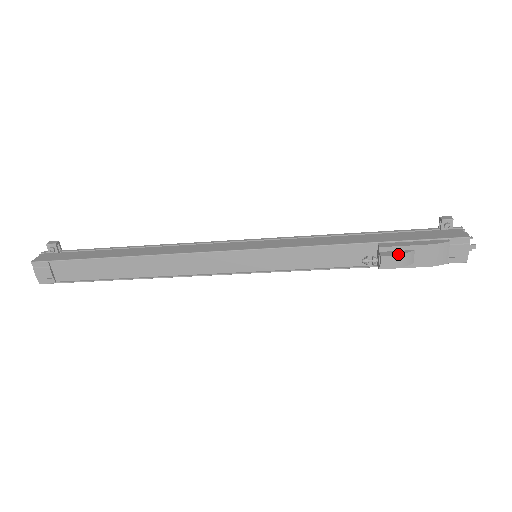
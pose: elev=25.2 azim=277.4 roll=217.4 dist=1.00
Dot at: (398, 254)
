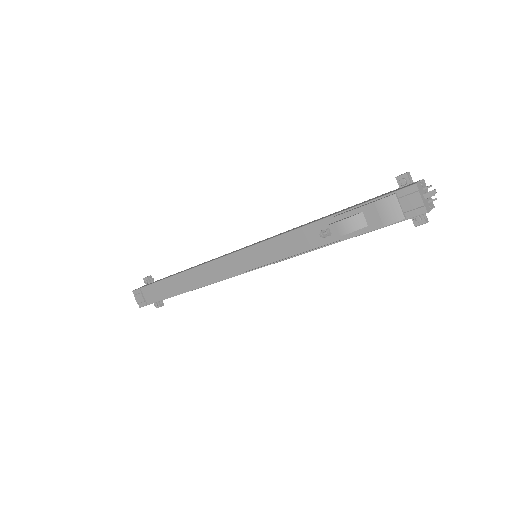
Dot at: (343, 219)
